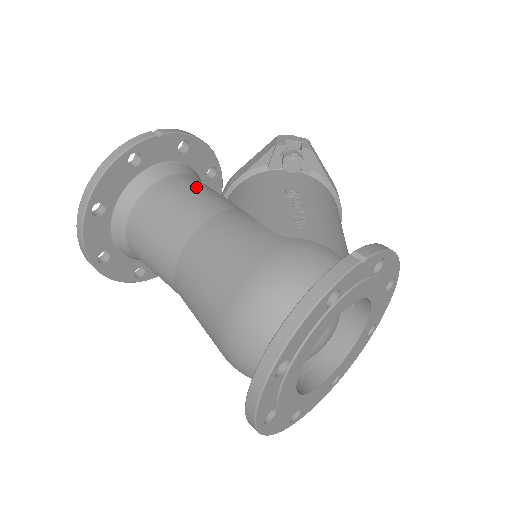
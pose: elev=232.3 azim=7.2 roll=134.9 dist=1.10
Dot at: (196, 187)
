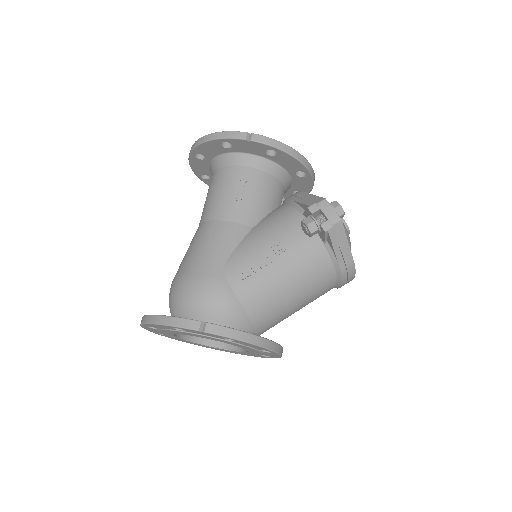
Dot at: (249, 189)
